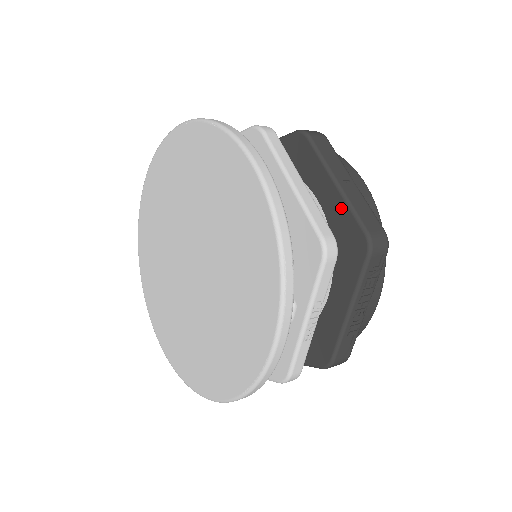
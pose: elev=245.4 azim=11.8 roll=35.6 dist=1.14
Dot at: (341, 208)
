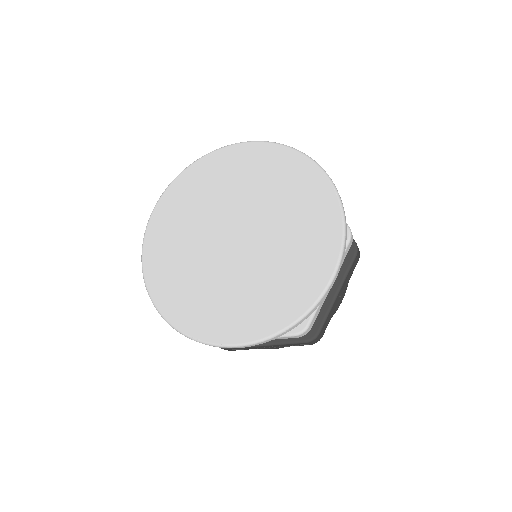
Dot at: (324, 307)
